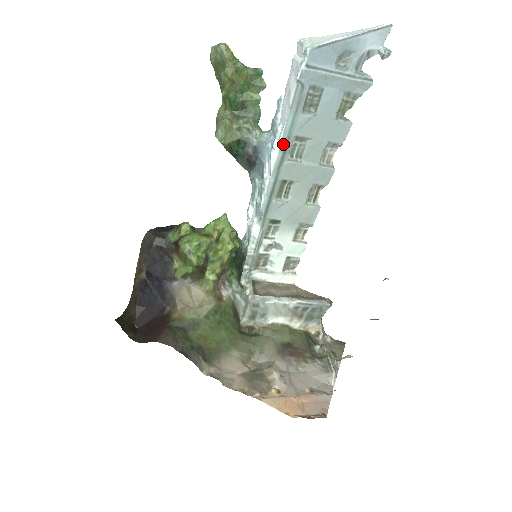
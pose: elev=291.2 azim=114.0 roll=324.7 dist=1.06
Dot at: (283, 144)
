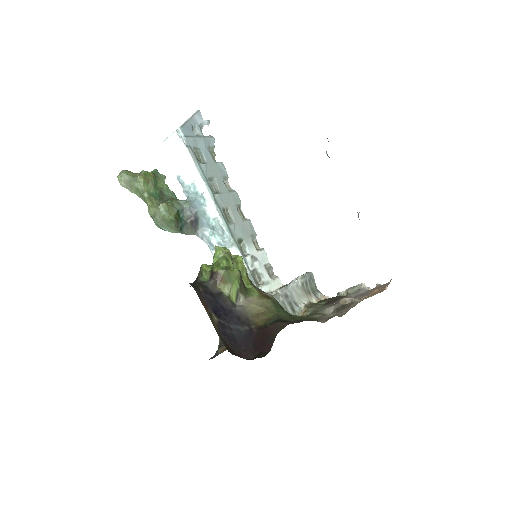
Dot at: (207, 184)
